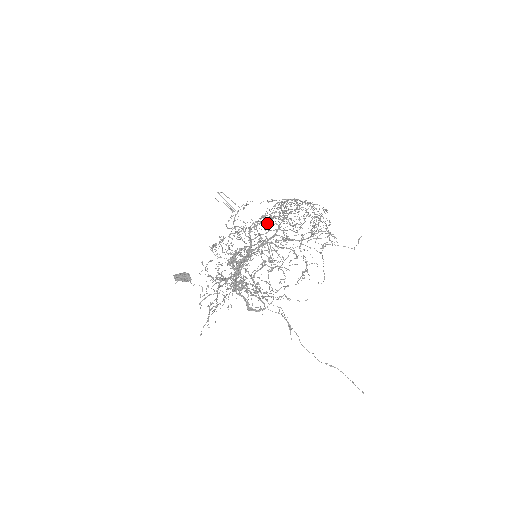
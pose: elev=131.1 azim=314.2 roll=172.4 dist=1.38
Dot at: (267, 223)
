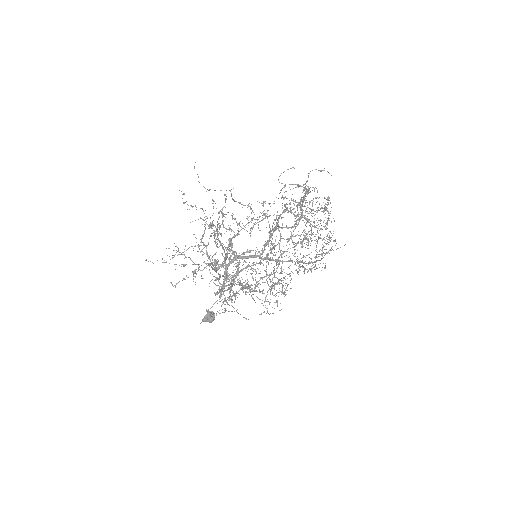
Dot at: (294, 254)
